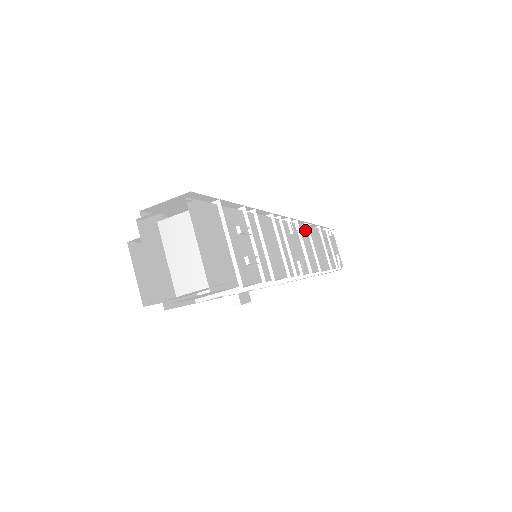
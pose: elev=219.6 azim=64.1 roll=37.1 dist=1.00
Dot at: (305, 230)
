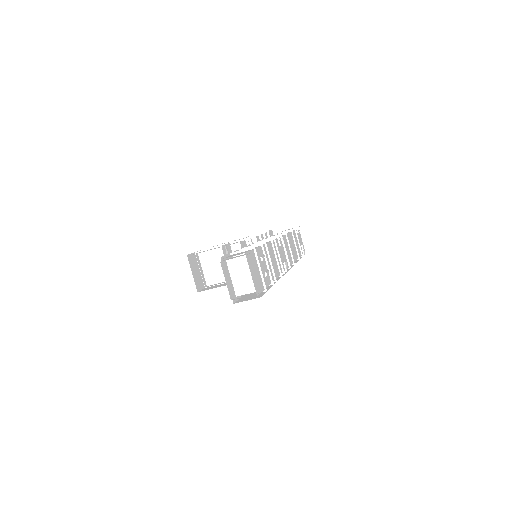
Dot at: (285, 238)
